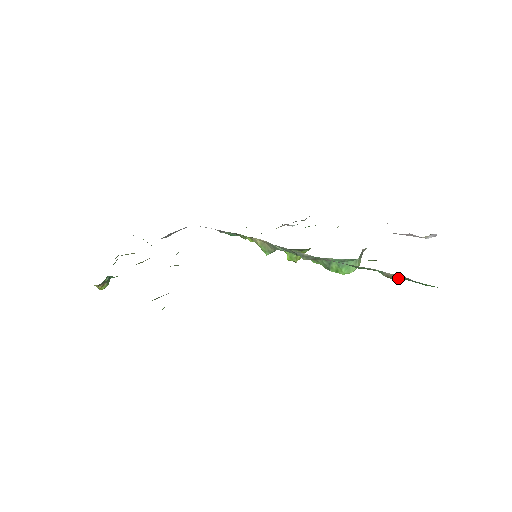
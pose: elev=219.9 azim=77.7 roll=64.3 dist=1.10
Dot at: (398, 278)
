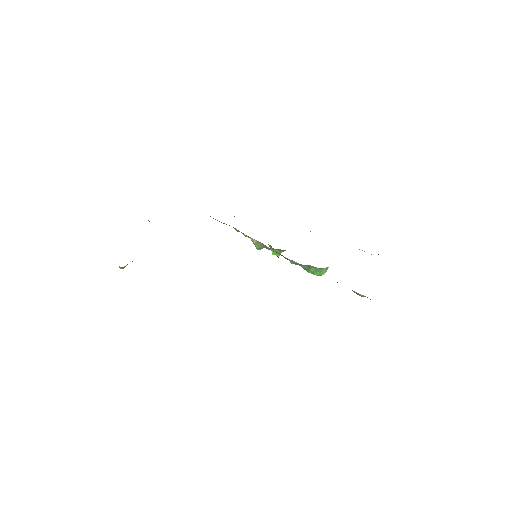
Dot at: (363, 296)
